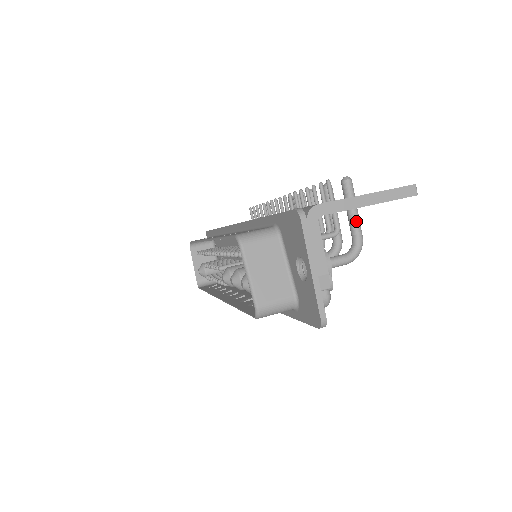
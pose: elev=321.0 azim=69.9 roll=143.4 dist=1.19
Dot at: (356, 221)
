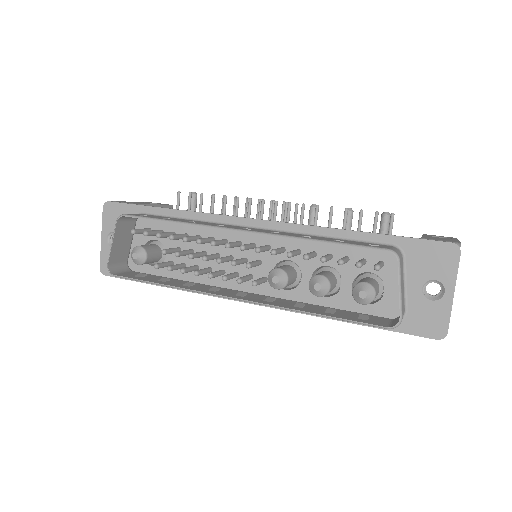
Dot at: occluded
